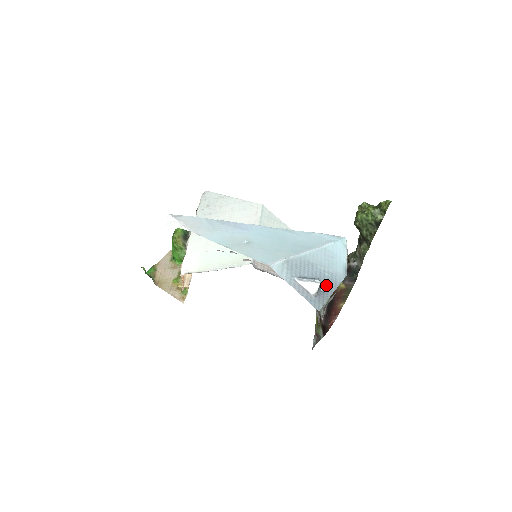
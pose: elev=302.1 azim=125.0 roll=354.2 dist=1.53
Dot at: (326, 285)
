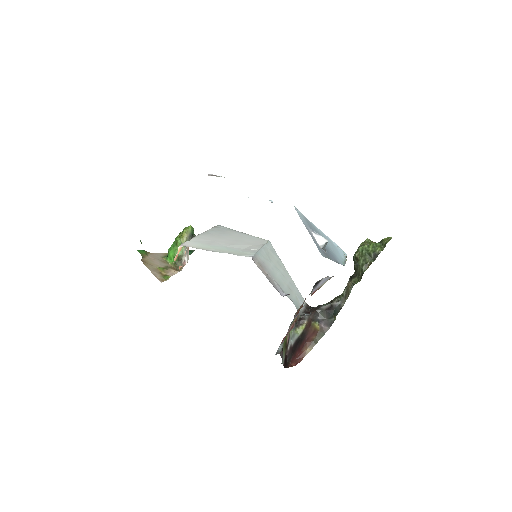
Dot at: (329, 253)
